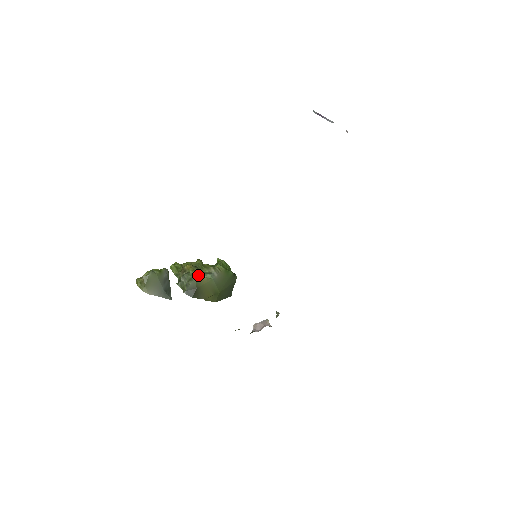
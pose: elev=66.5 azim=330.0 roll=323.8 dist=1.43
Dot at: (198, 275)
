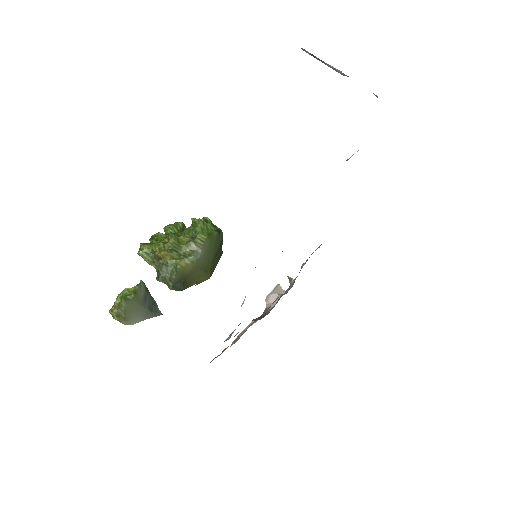
Dot at: (180, 265)
